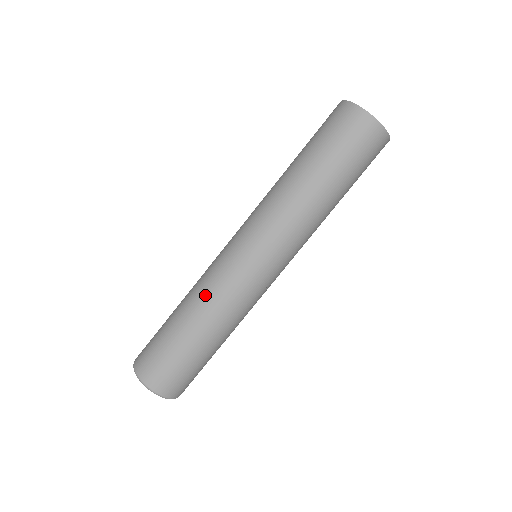
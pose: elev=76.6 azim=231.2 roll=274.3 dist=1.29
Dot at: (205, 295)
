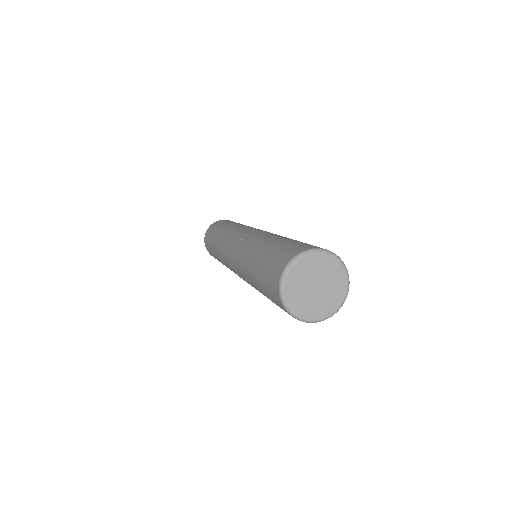
Dot at: (250, 246)
